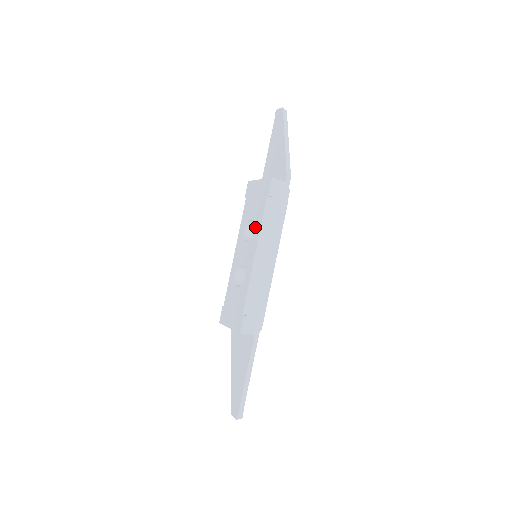
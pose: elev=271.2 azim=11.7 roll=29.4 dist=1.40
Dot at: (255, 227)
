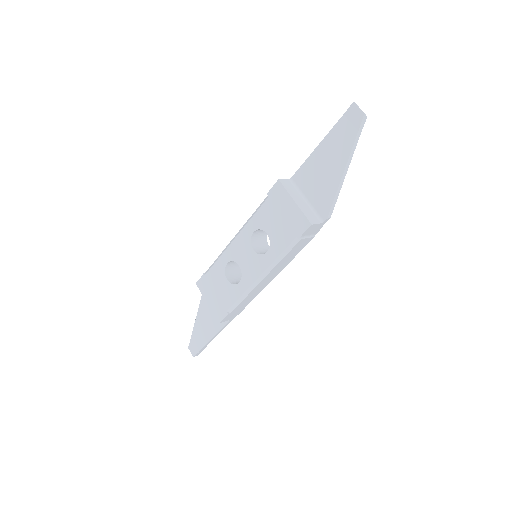
Dot at: (269, 250)
